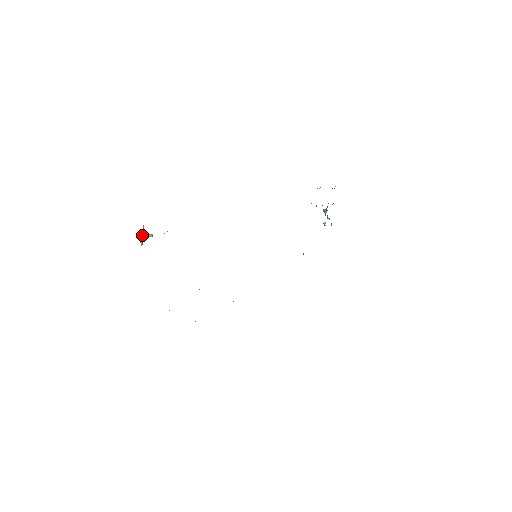
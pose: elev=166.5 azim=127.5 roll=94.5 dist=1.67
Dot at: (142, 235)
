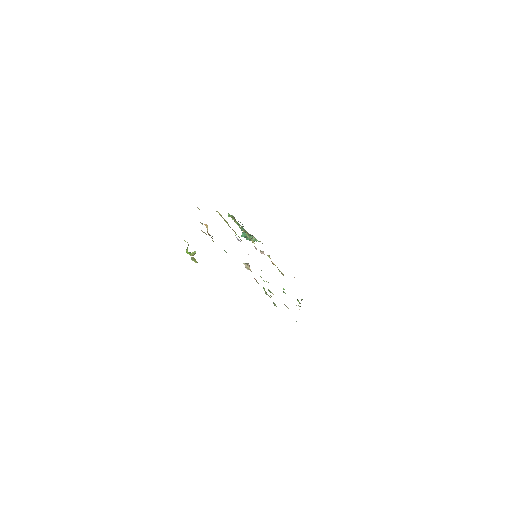
Dot at: occluded
